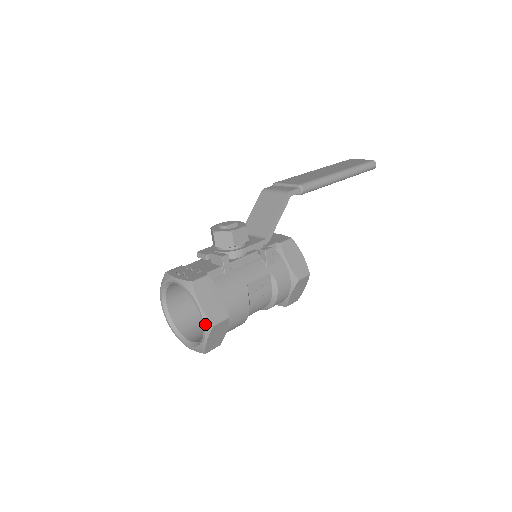
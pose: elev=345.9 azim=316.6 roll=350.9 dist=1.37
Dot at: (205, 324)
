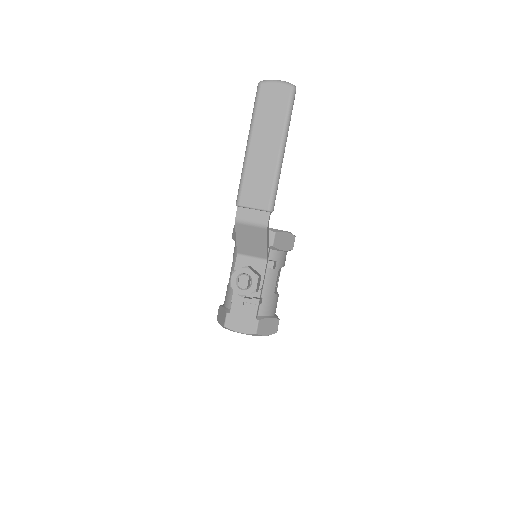
Dot at: occluded
